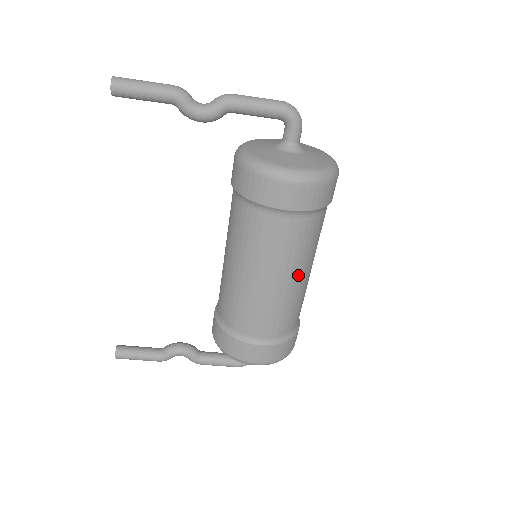
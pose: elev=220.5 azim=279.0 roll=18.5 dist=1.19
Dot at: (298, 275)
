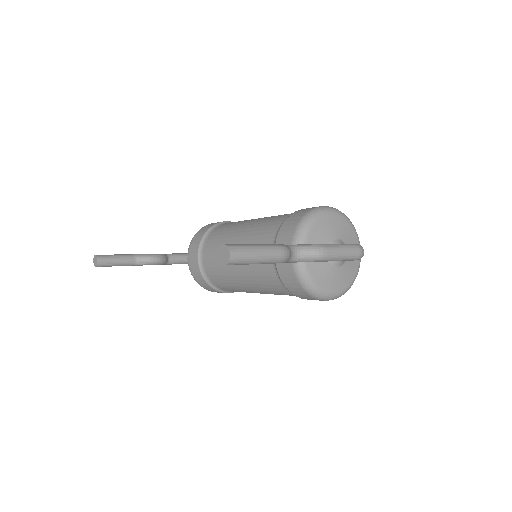
Dot at: occluded
